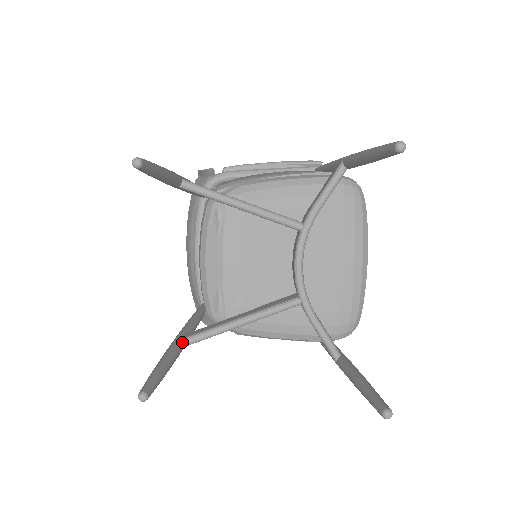
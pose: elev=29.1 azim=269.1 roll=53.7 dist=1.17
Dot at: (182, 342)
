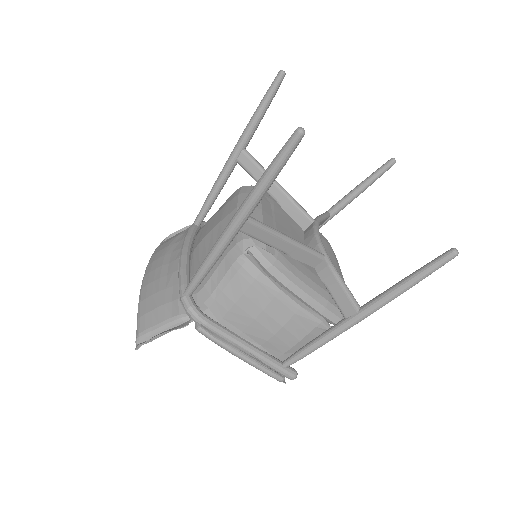
Dot at: occluded
